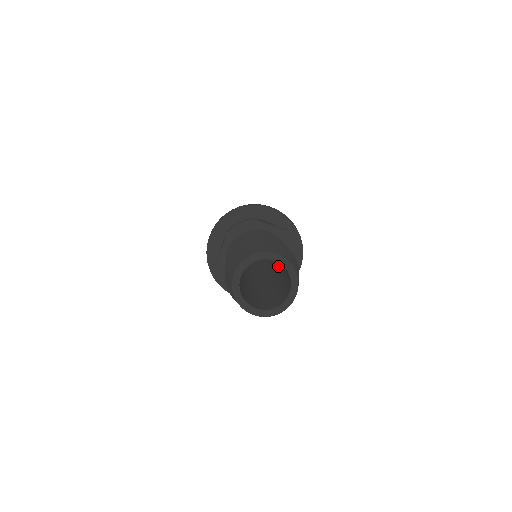
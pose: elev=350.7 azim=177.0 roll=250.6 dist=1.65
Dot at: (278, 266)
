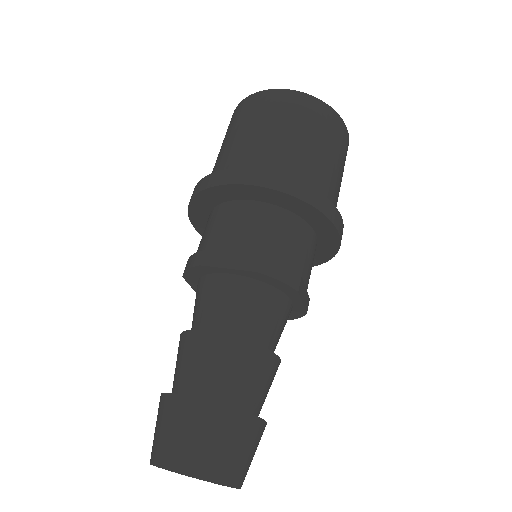
Dot at: occluded
